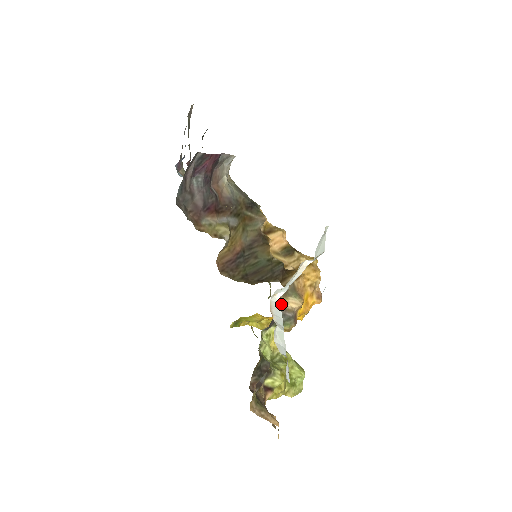
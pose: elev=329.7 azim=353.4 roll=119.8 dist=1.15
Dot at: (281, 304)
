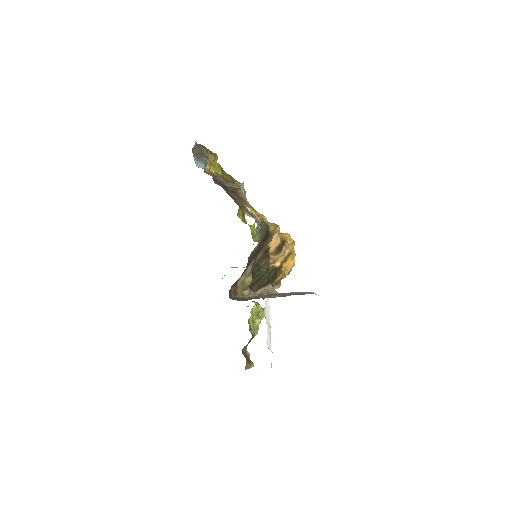
Dot at: occluded
